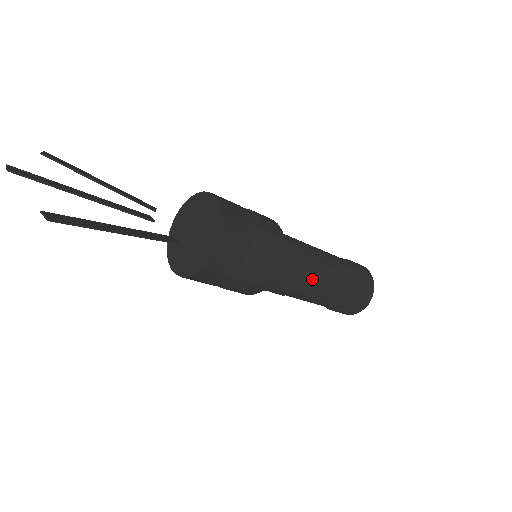
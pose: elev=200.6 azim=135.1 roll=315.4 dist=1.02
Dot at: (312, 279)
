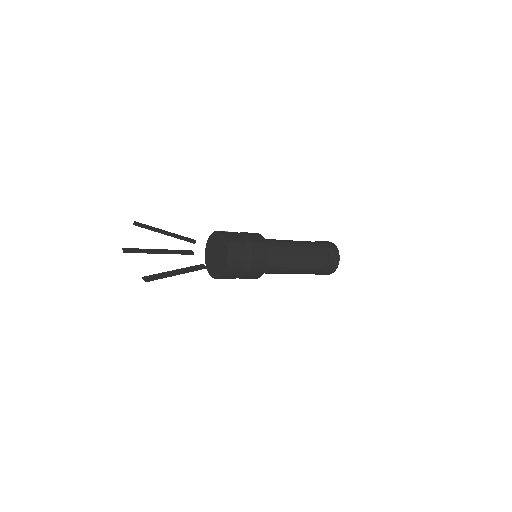
Dot at: (291, 265)
